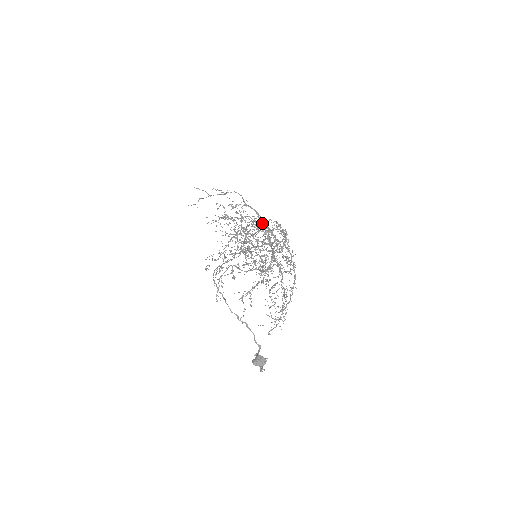
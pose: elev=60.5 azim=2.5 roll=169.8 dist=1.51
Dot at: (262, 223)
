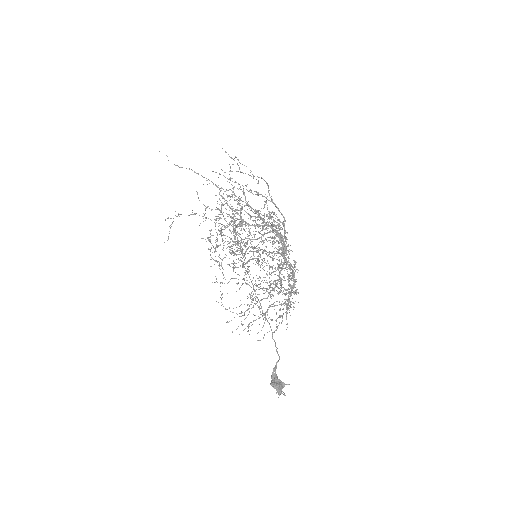
Dot at: occluded
